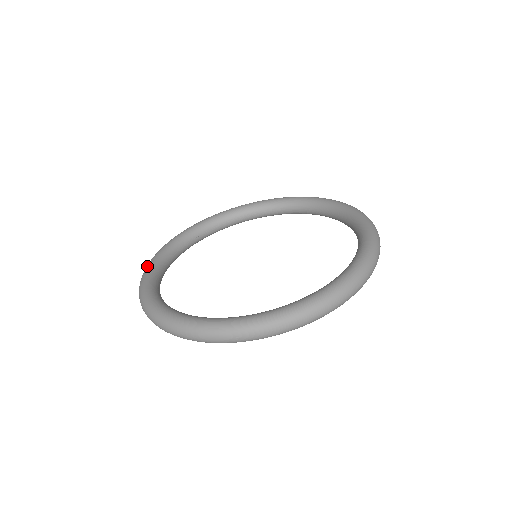
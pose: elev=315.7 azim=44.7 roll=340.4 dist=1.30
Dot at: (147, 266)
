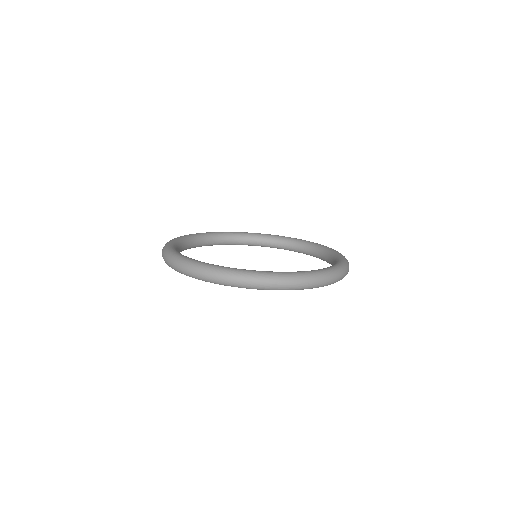
Dot at: occluded
